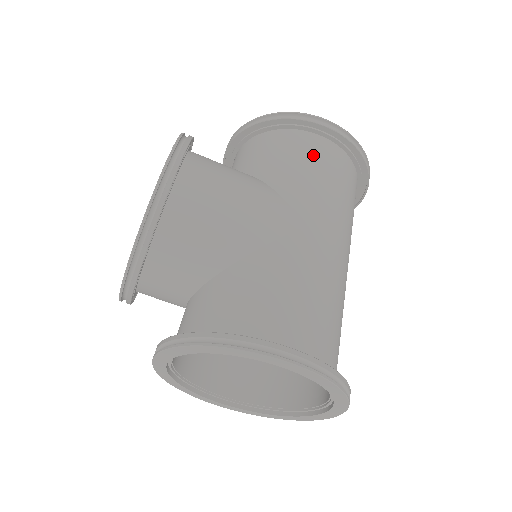
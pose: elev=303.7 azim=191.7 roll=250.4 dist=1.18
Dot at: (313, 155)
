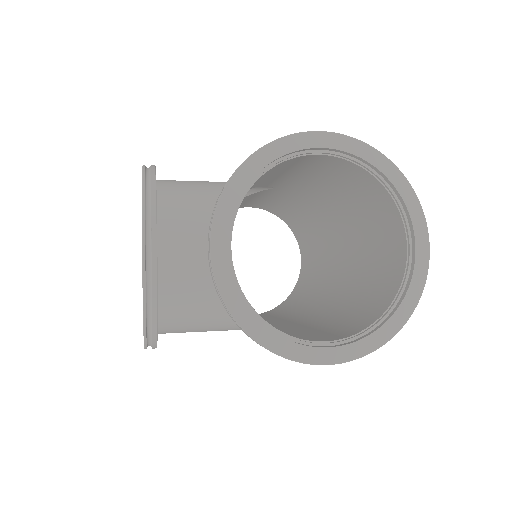
Dot at: occluded
